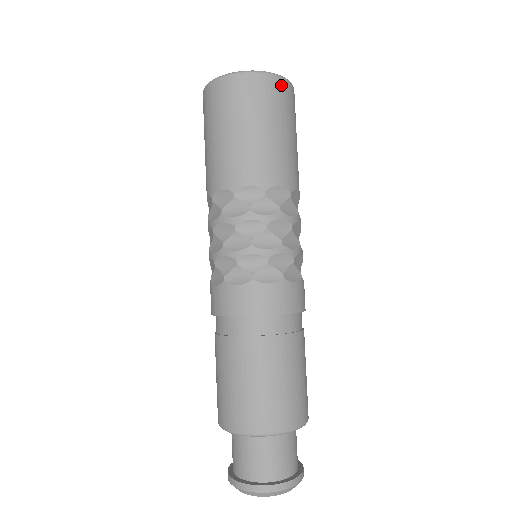
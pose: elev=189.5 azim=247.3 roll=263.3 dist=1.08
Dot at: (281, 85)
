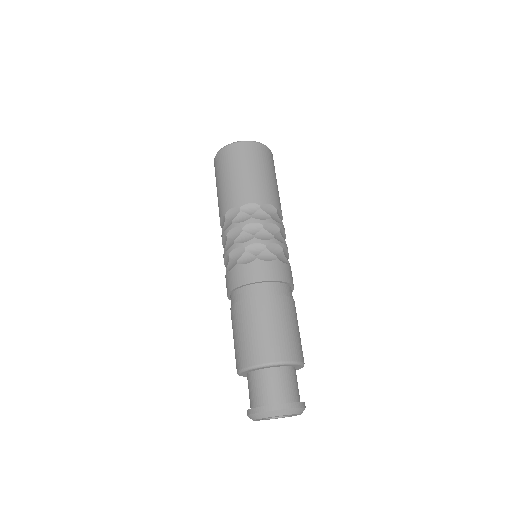
Dot at: occluded
